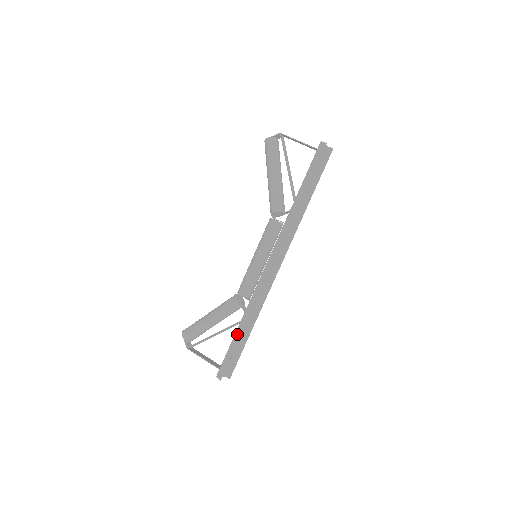
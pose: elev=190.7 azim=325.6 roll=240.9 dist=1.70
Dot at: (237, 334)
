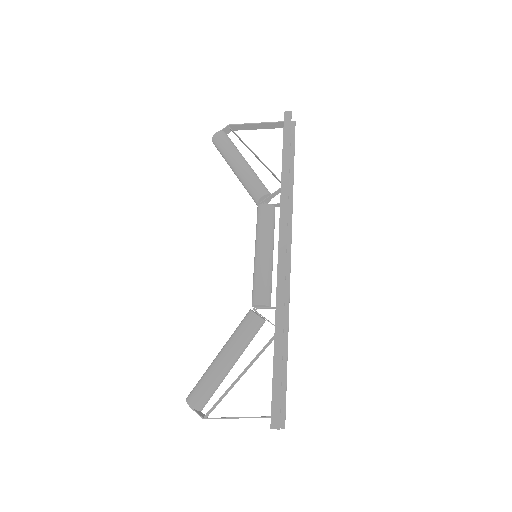
Dot at: (277, 354)
